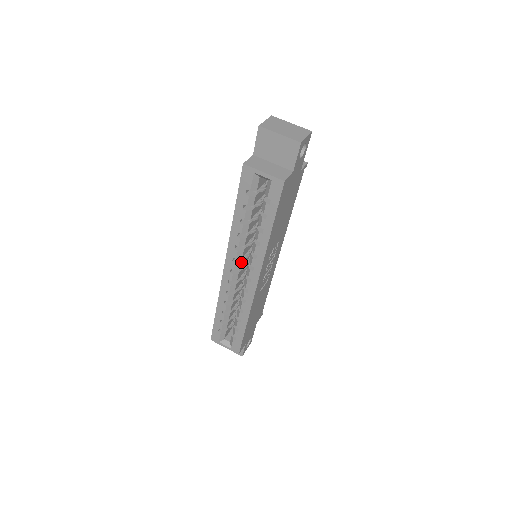
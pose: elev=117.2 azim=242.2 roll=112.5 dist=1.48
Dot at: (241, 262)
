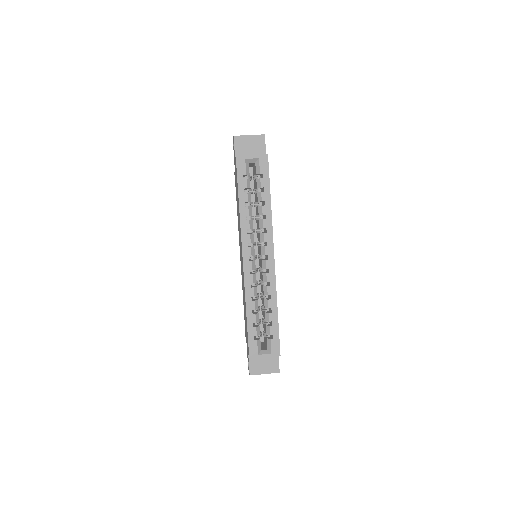
Dot at: occluded
